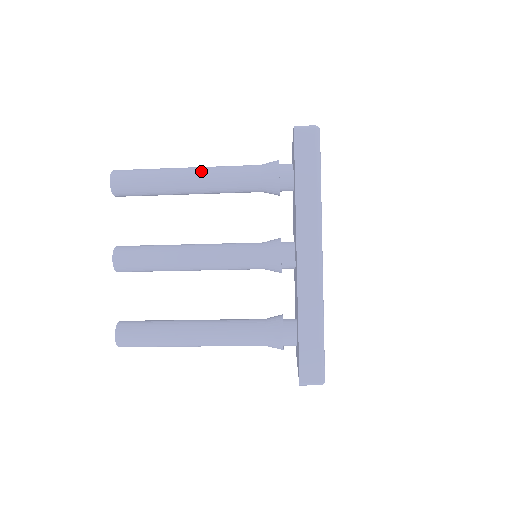
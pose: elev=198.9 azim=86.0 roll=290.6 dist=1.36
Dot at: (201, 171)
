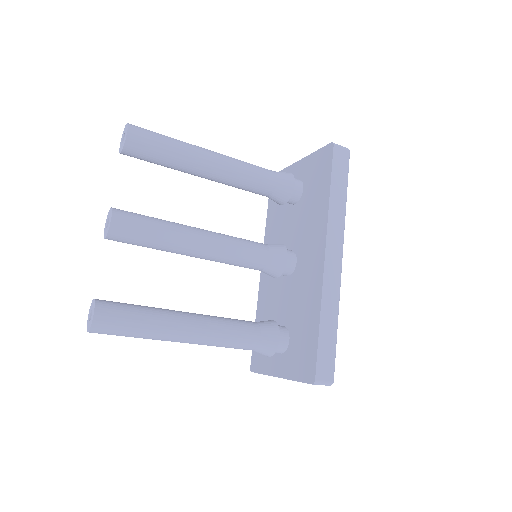
Dot at: (224, 157)
